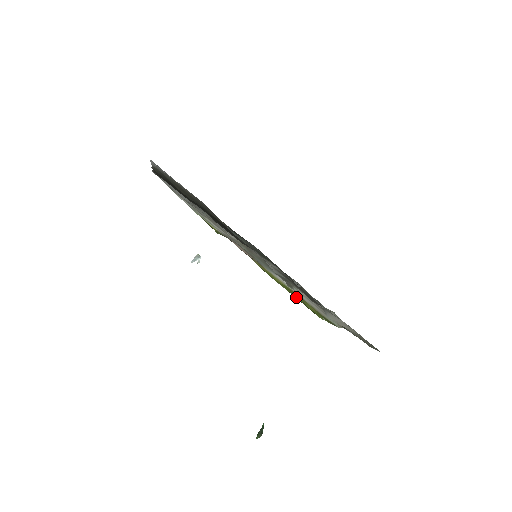
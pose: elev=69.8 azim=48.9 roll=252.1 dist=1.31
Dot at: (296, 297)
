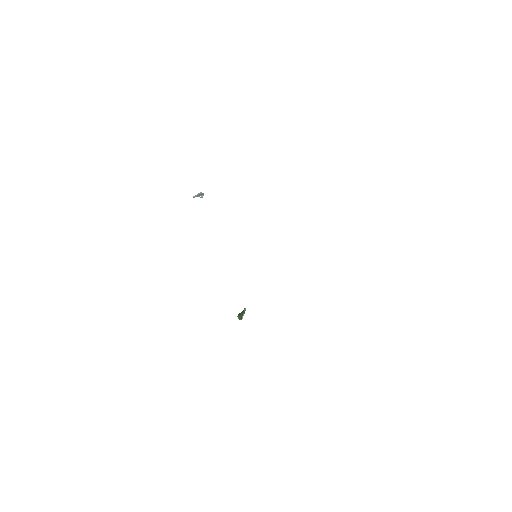
Dot at: occluded
